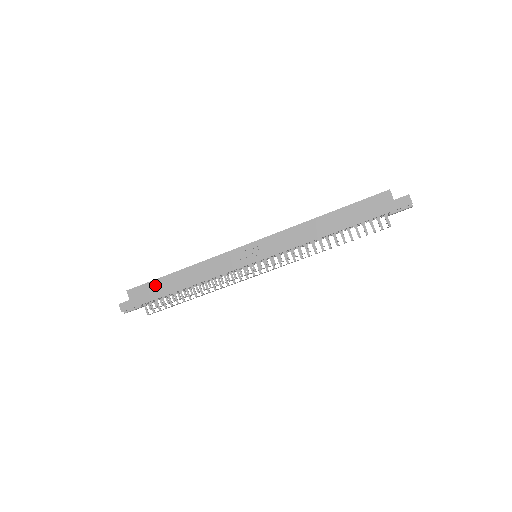
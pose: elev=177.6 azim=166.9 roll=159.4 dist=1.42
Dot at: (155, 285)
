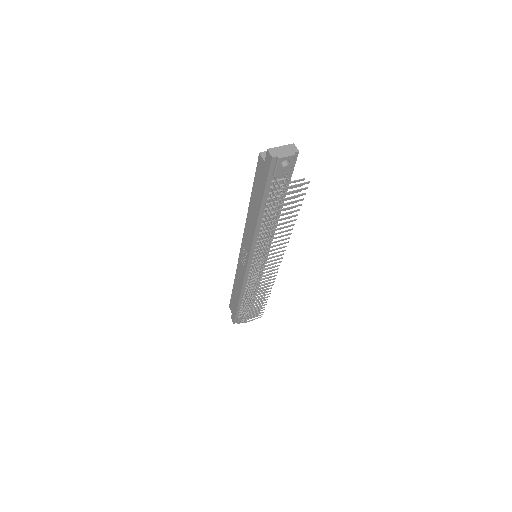
Dot at: (233, 299)
